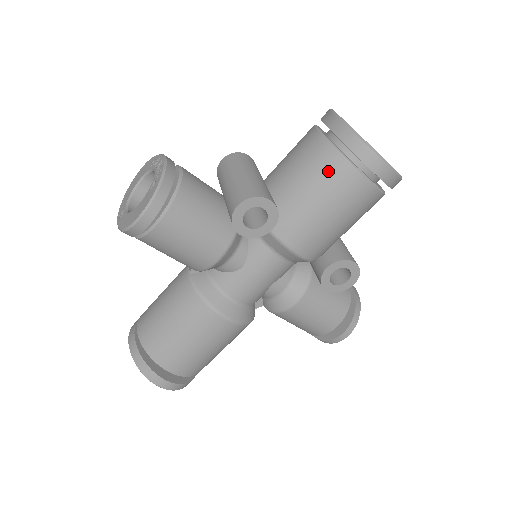
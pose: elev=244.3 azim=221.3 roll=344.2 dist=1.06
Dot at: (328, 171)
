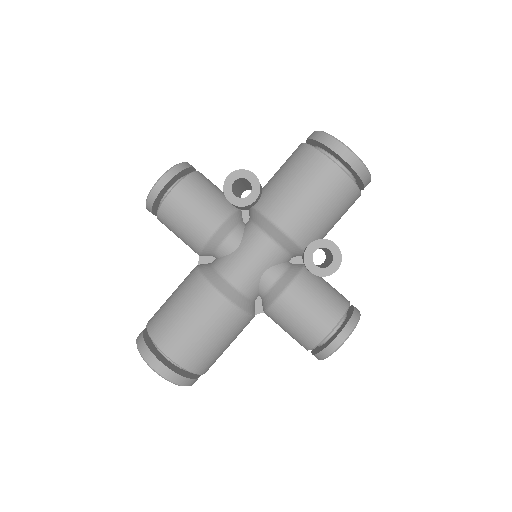
Dot at: (301, 159)
